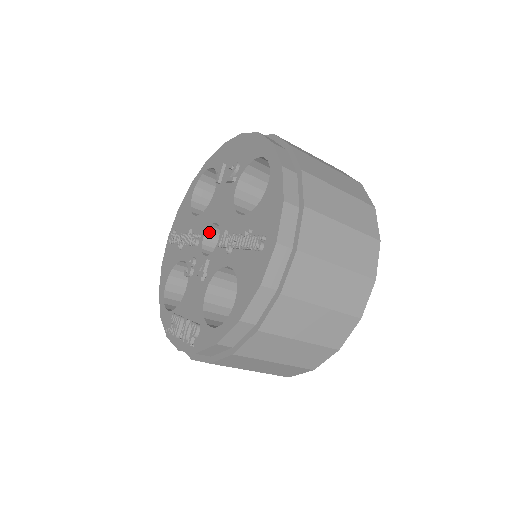
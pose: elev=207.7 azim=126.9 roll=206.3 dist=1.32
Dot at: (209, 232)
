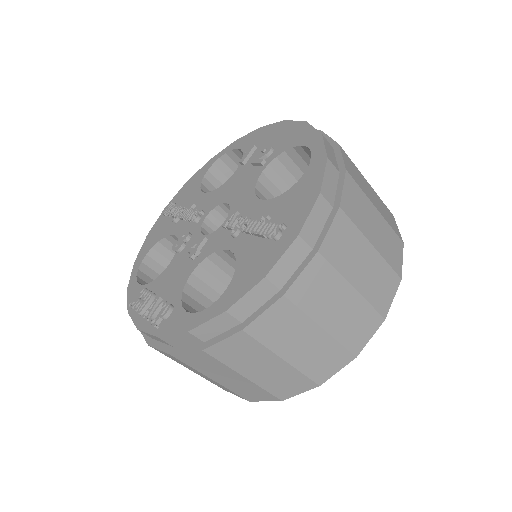
Dot at: (215, 212)
